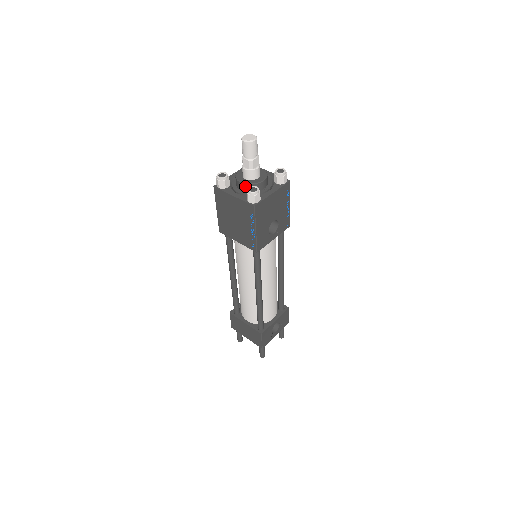
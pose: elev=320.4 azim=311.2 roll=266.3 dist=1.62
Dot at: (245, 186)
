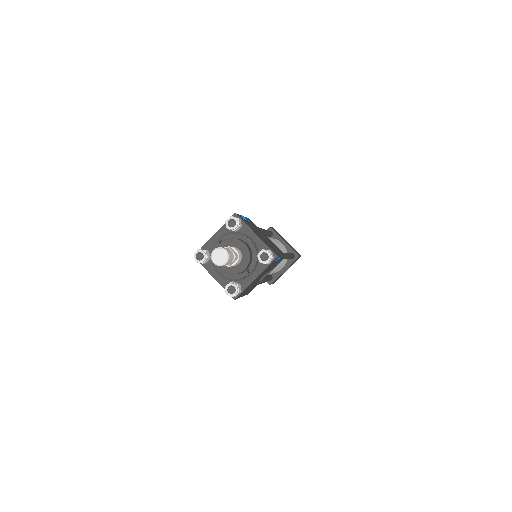
Dot at: (225, 272)
